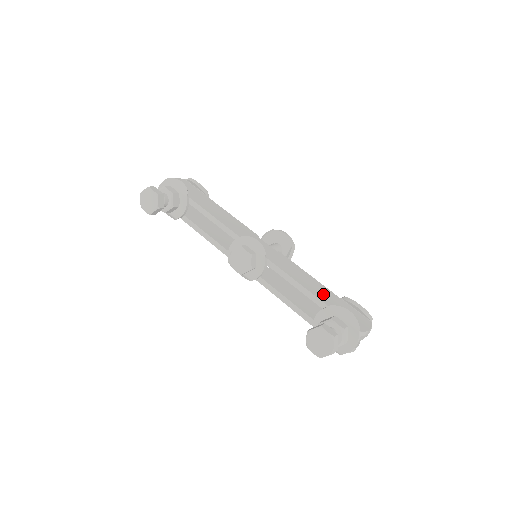
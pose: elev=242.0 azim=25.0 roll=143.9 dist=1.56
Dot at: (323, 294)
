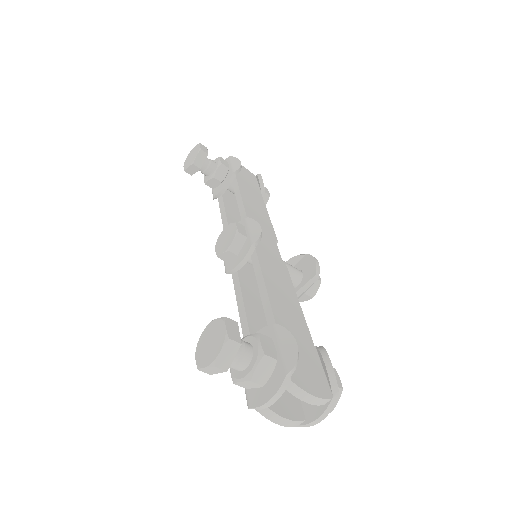
Dot at: (289, 319)
